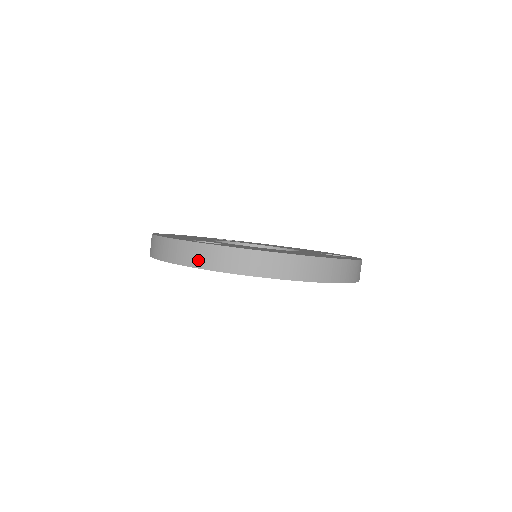
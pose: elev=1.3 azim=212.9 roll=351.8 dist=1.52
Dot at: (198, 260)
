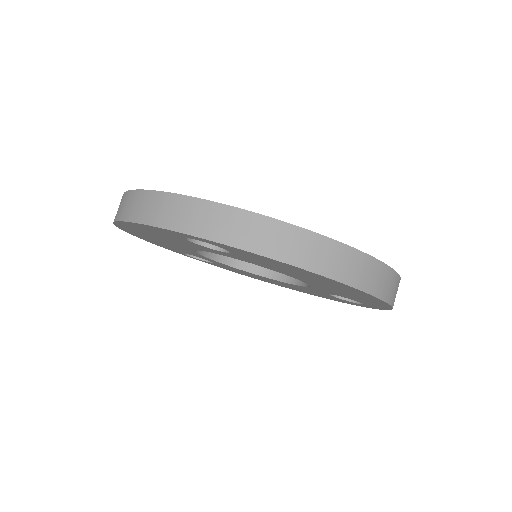
Dot at: (211, 228)
